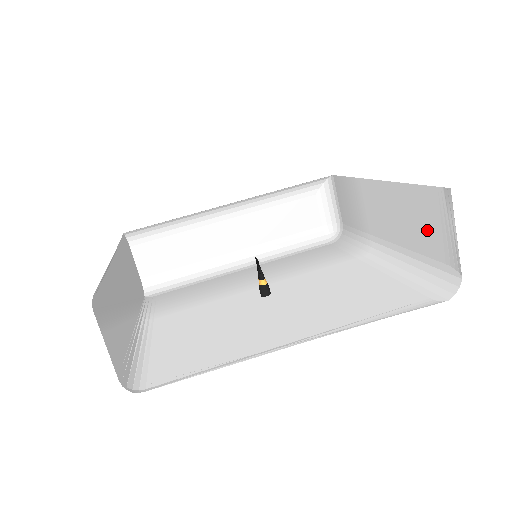
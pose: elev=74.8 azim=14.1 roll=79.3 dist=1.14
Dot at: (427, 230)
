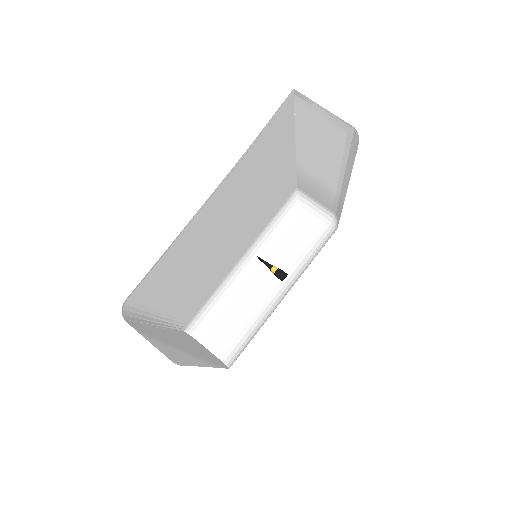
Dot at: (324, 131)
